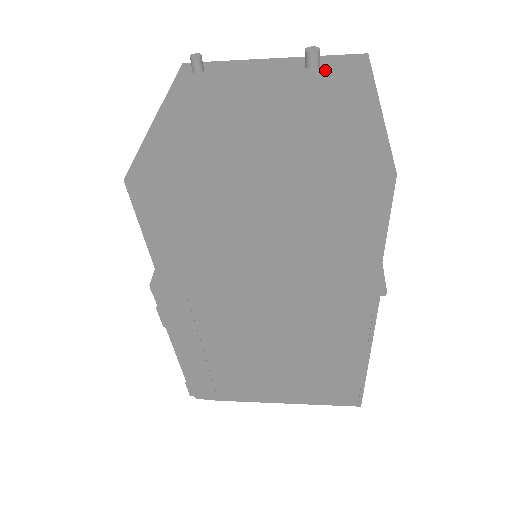
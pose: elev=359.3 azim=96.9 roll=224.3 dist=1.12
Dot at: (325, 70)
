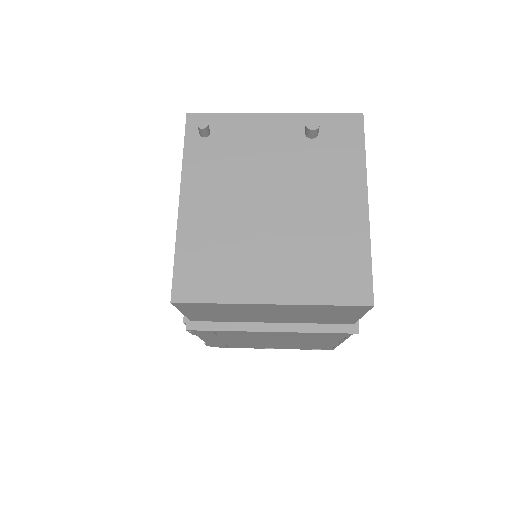
Dot at: (323, 142)
